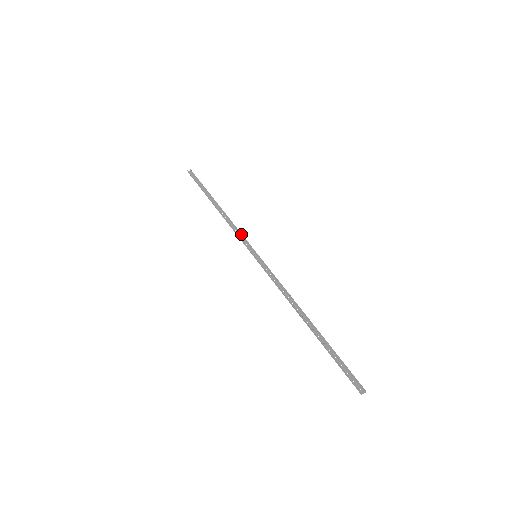
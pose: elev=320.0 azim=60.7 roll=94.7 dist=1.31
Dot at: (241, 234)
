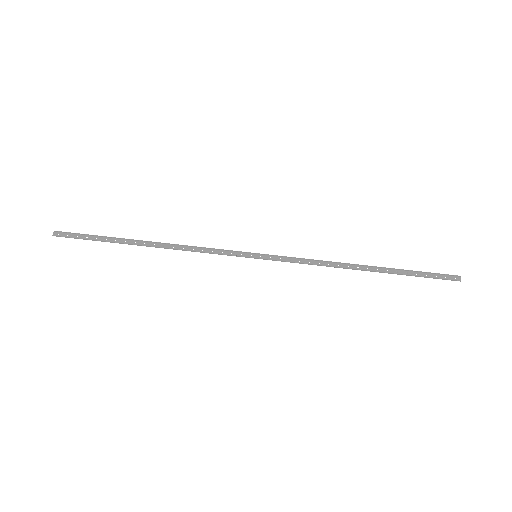
Dot at: (214, 249)
